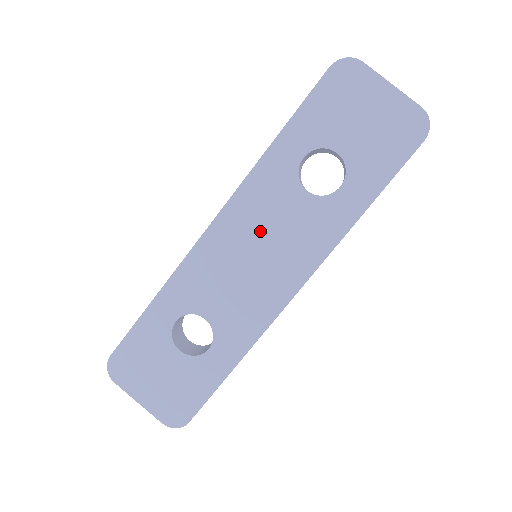
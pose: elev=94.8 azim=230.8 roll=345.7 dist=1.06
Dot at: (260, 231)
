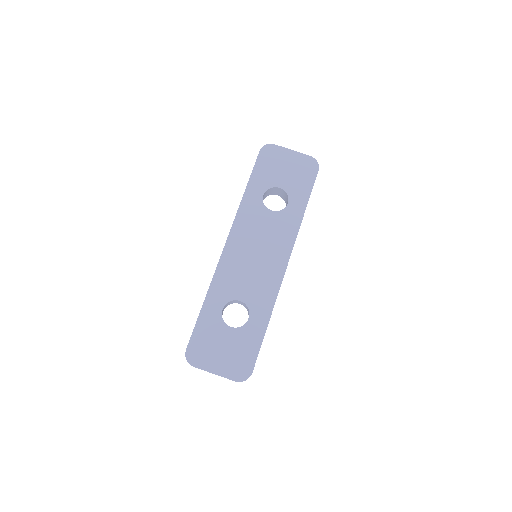
Dot at: (254, 239)
